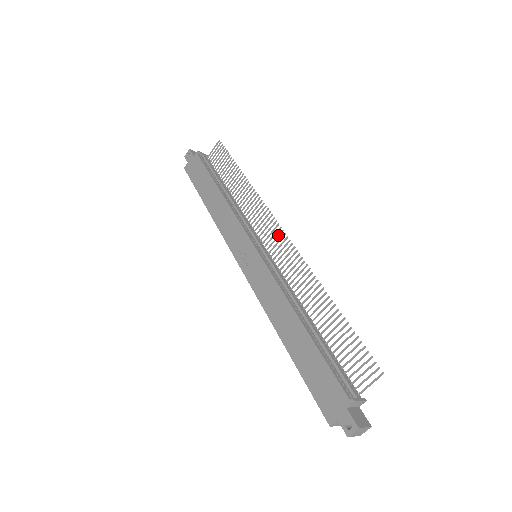
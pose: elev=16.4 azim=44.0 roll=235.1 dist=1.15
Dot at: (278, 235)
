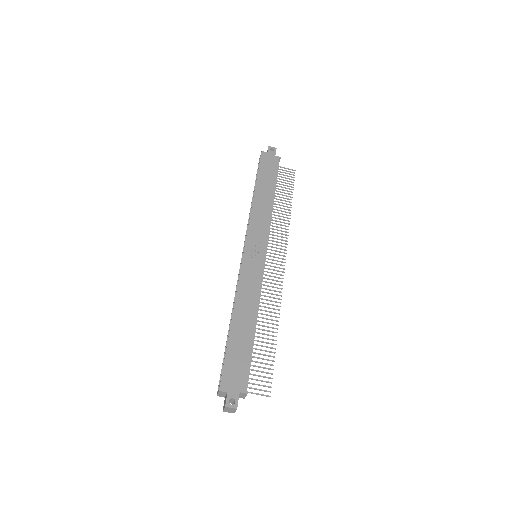
Dot at: (280, 264)
